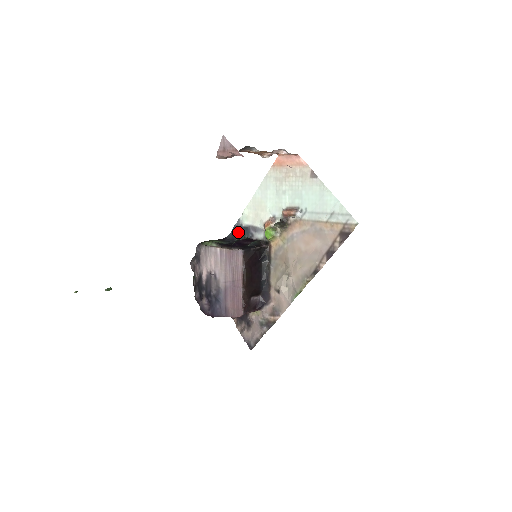
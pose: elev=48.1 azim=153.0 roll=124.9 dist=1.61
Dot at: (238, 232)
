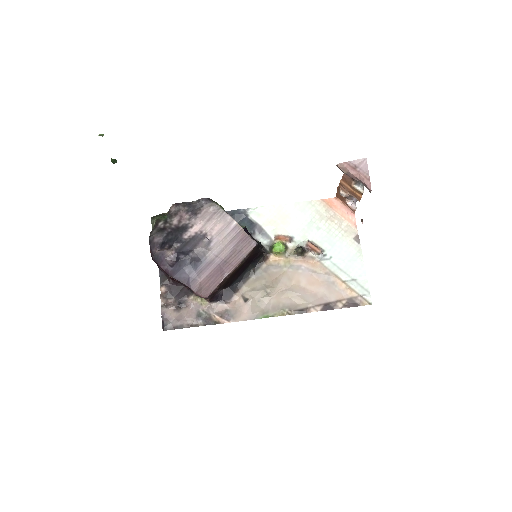
Dot at: (238, 218)
